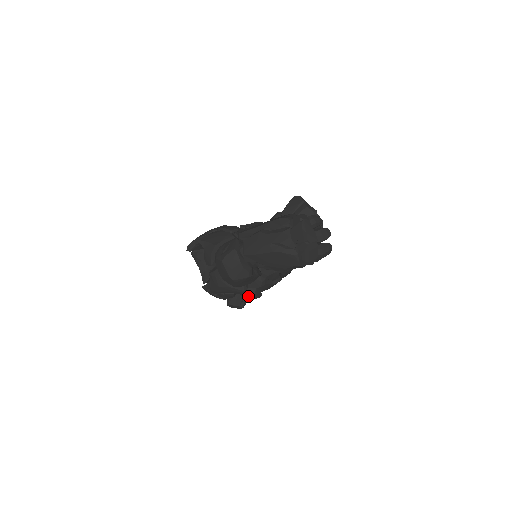
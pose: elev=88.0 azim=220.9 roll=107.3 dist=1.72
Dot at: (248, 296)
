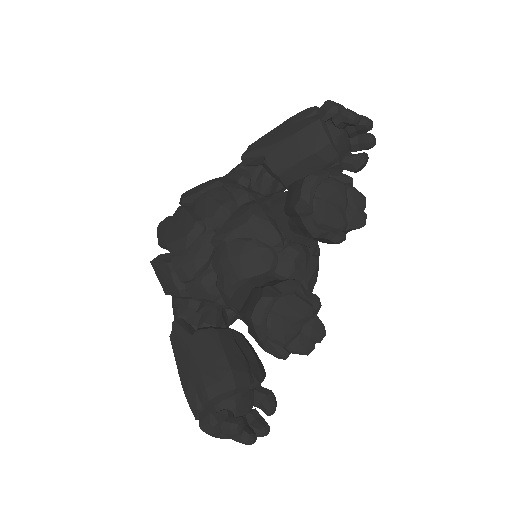
Dot at: occluded
